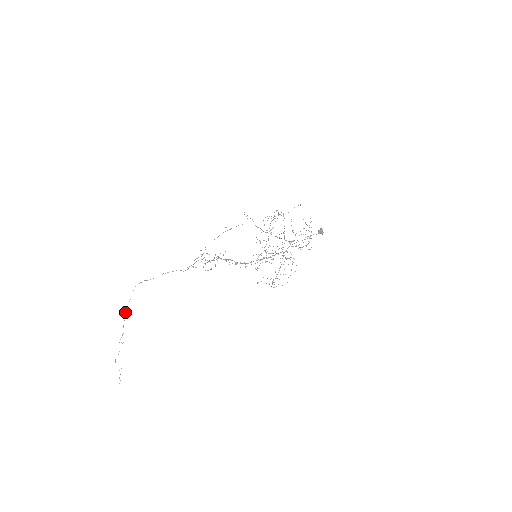
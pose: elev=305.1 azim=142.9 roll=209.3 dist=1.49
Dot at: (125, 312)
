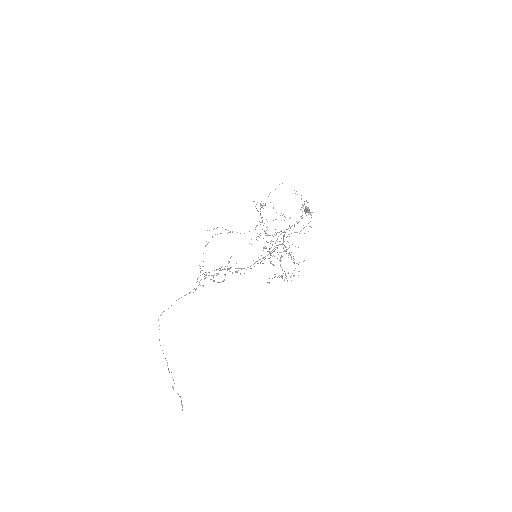
Dot at: (160, 345)
